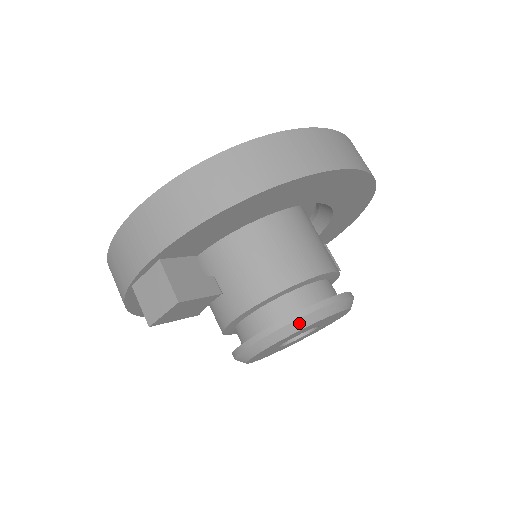
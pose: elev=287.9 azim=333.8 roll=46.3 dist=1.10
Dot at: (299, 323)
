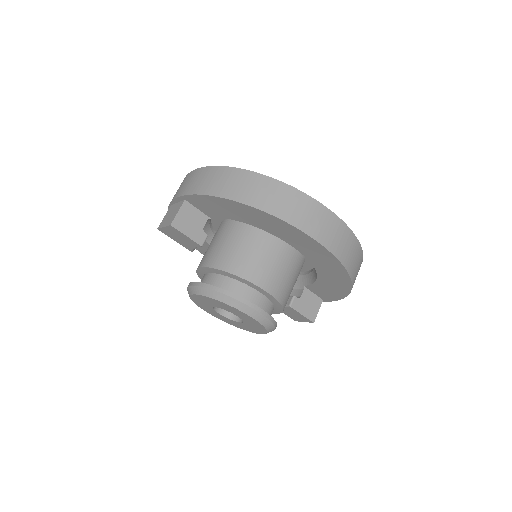
Dot at: (218, 295)
